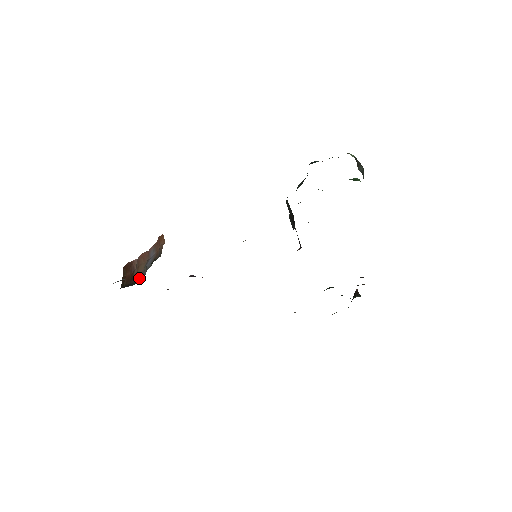
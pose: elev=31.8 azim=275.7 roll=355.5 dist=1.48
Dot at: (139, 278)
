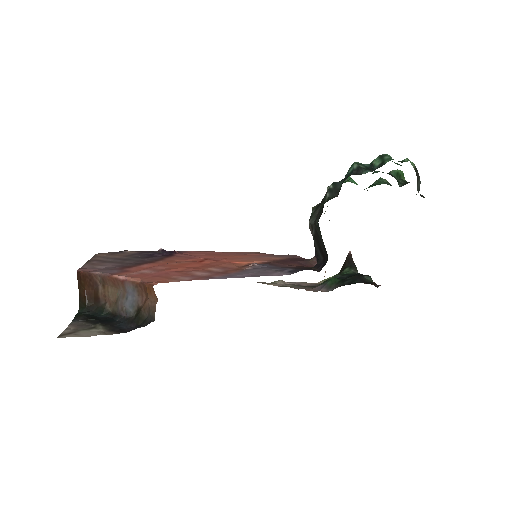
Dot at: (110, 305)
